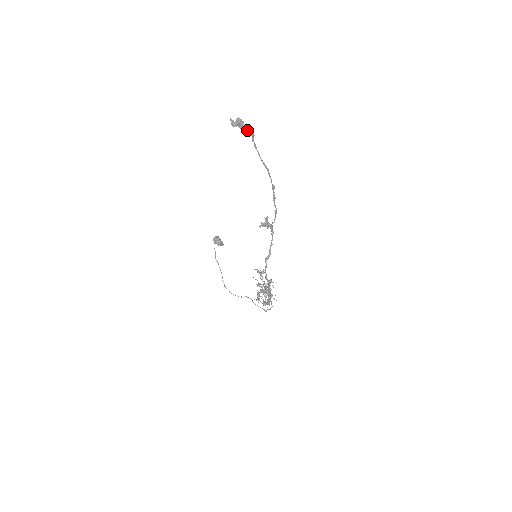
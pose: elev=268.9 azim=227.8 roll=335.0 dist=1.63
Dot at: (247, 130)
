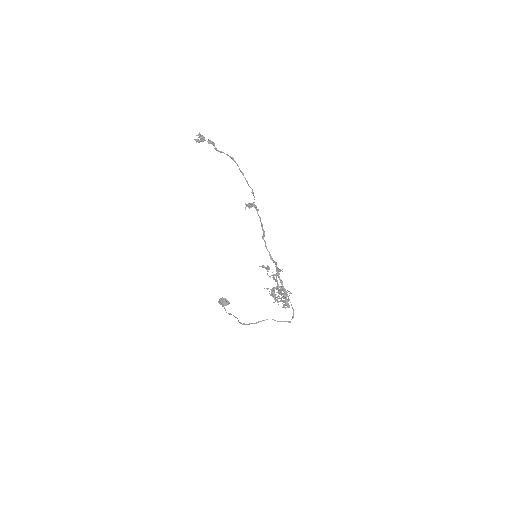
Dot at: (208, 140)
